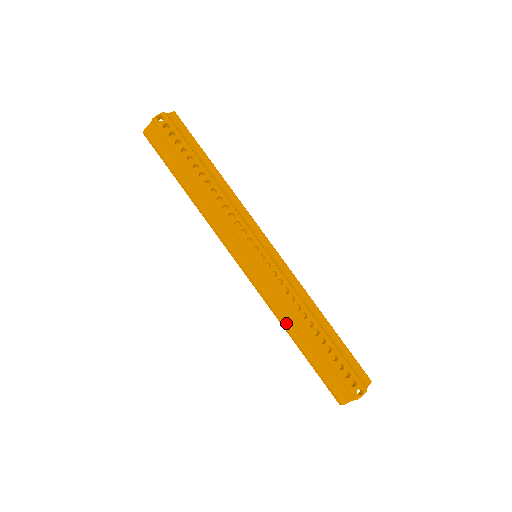
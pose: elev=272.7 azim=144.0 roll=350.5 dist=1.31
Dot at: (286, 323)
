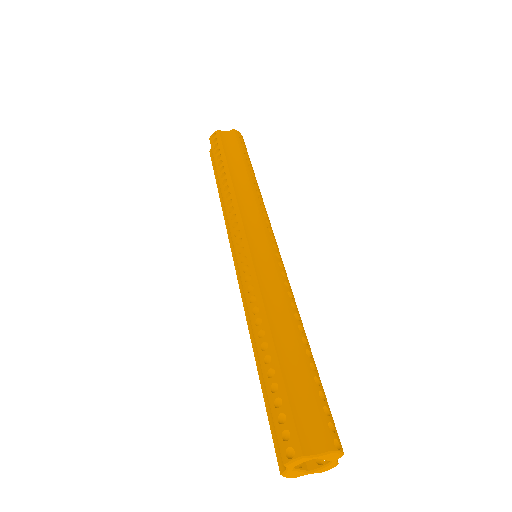
Dot at: (251, 334)
